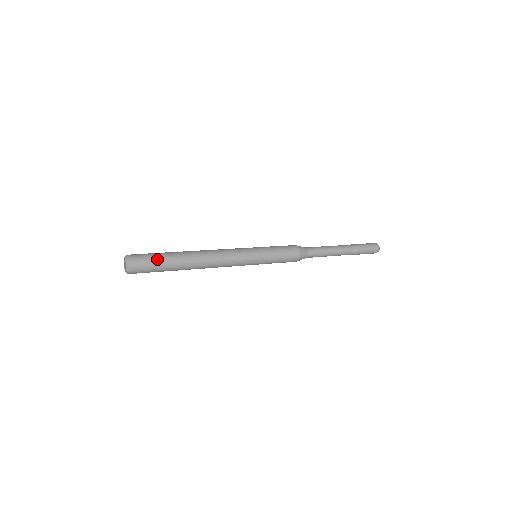
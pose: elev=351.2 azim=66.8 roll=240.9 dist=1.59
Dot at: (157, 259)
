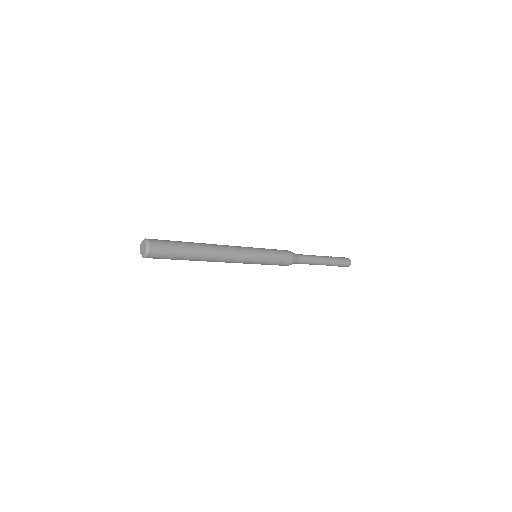
Dot at: (172, 241)
